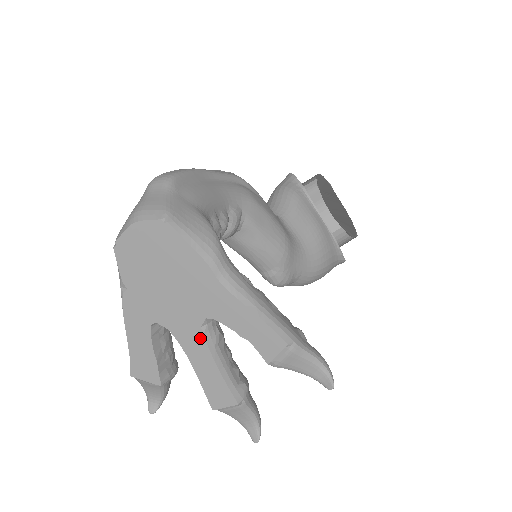
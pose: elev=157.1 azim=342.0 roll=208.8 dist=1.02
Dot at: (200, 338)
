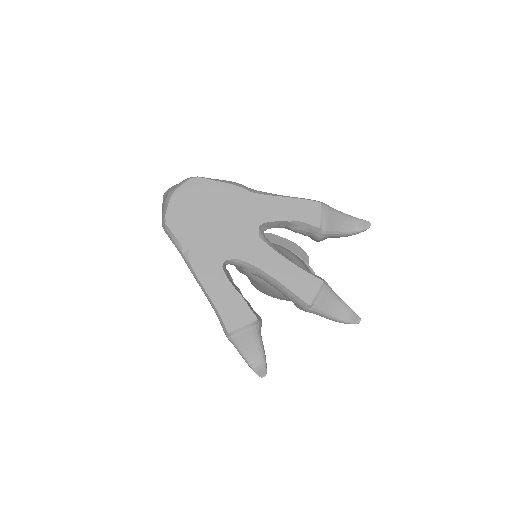
Dot at: (263, 246)
